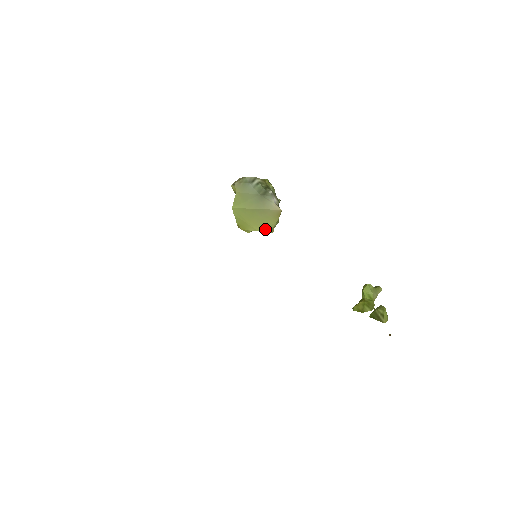
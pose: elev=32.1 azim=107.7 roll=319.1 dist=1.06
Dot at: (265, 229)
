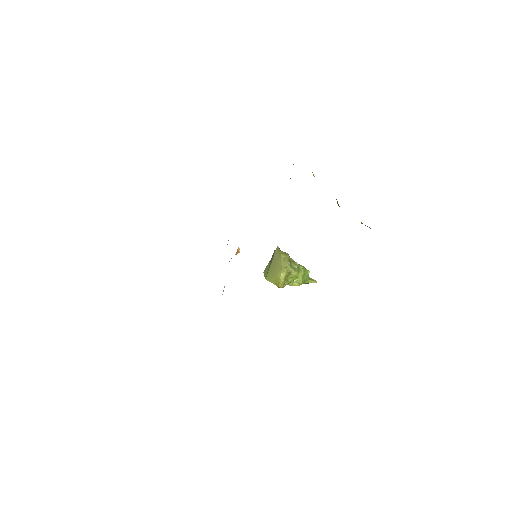
Dot at: (282, 265)
